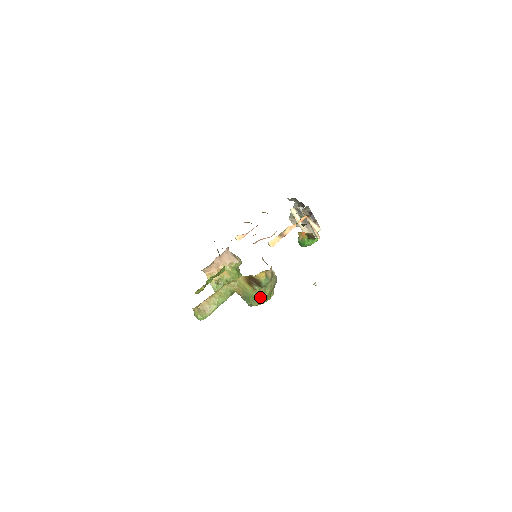
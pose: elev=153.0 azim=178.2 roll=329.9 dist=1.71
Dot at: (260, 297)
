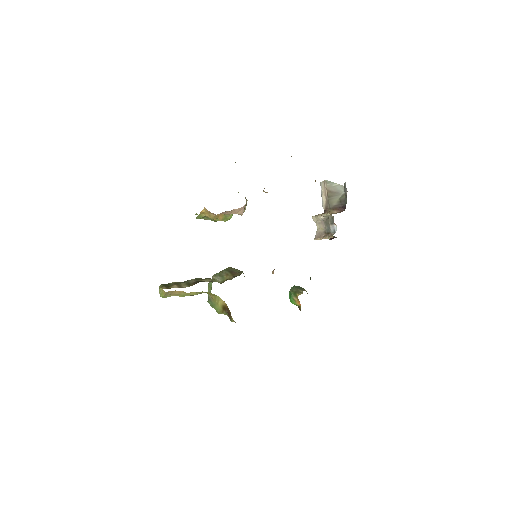
Dot at: occluded
